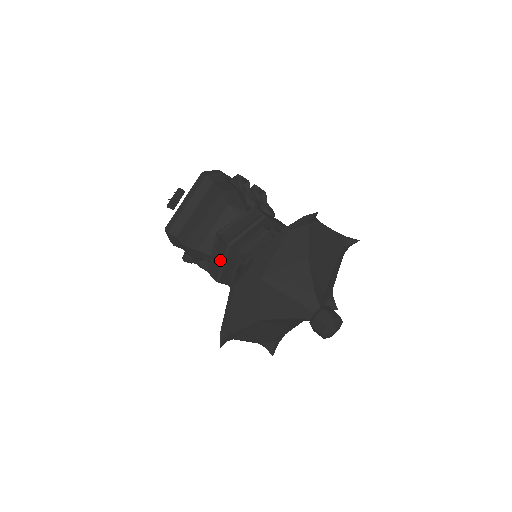
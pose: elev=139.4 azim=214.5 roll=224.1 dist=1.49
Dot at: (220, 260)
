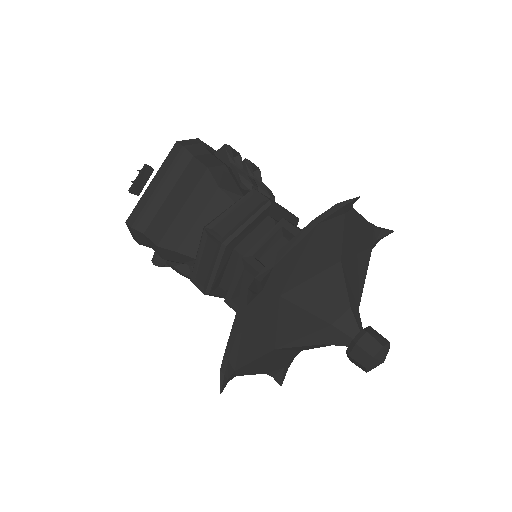
Dot at: (210, 265)
